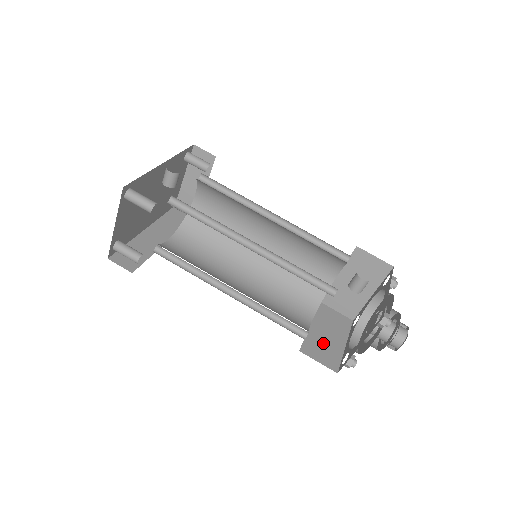
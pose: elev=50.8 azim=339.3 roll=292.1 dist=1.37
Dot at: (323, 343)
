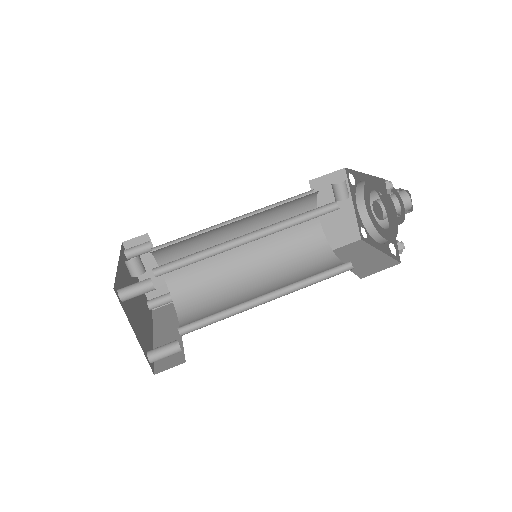
Dot at: (366, 263)
